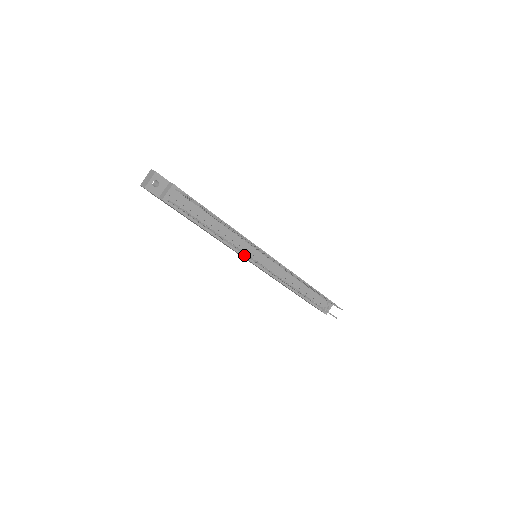
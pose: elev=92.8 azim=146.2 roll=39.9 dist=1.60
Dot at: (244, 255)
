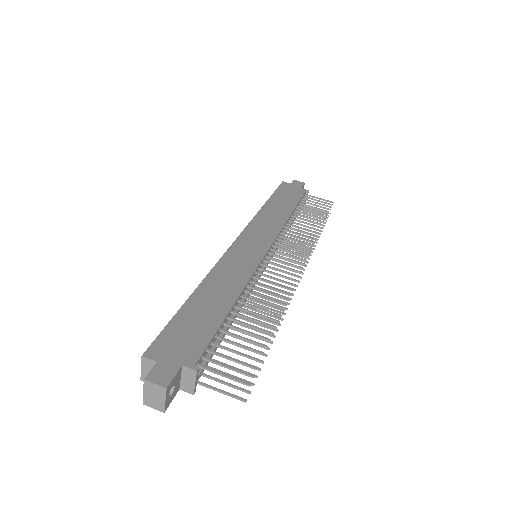
Dot at: occluded
